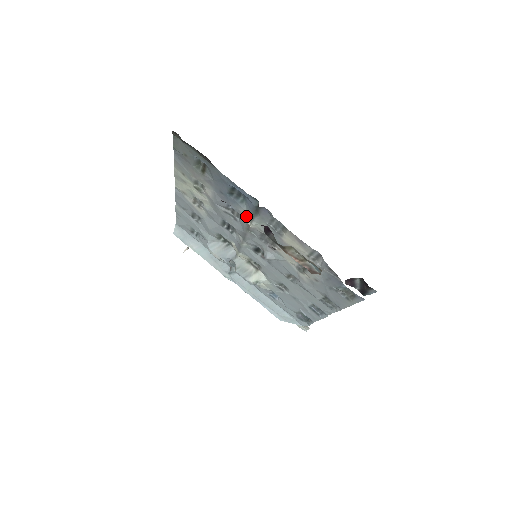
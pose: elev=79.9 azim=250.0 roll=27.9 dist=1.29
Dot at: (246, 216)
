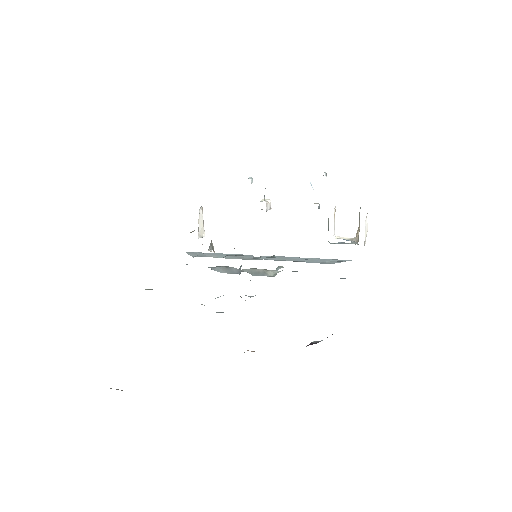
Dot at: occluded
